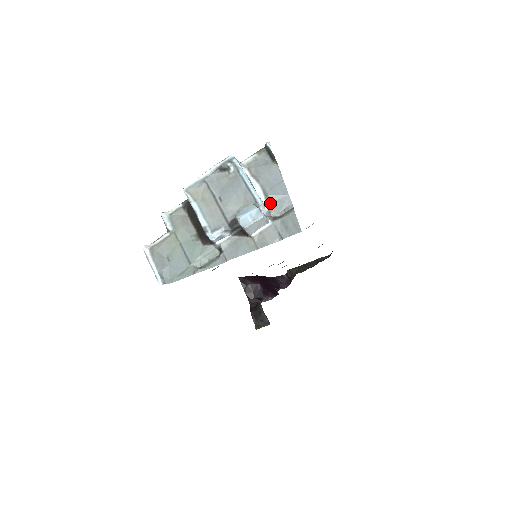
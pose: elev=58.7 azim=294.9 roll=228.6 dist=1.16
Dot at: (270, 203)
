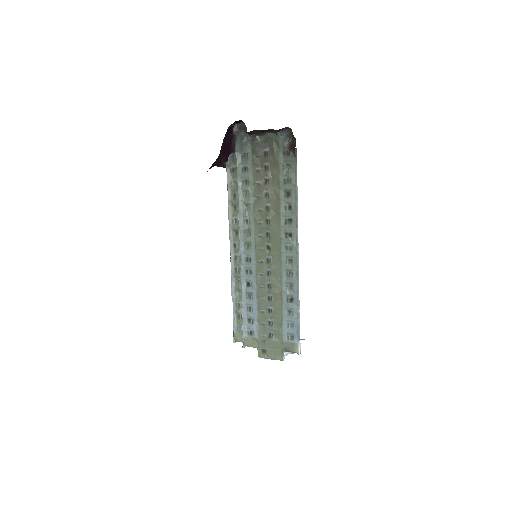
Dot at: occluded
